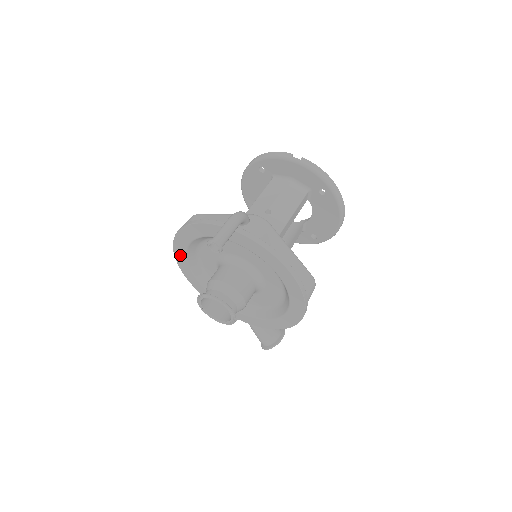
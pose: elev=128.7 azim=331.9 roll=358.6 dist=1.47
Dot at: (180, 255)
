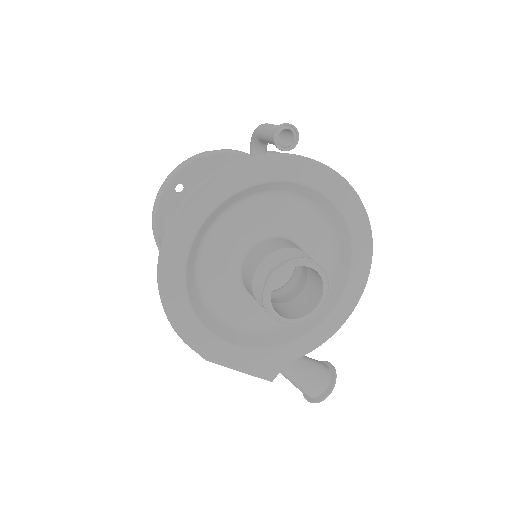
Dot at: (173, 291)
